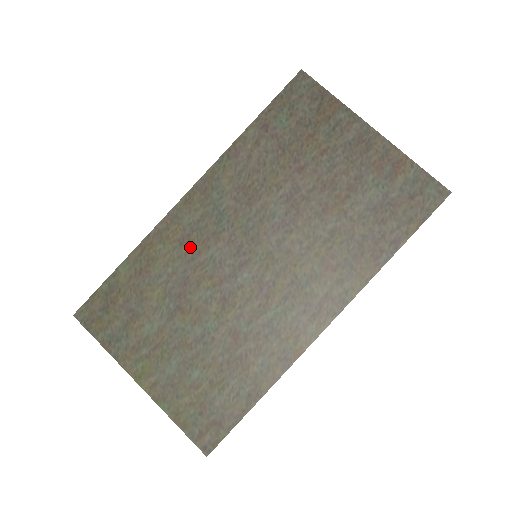
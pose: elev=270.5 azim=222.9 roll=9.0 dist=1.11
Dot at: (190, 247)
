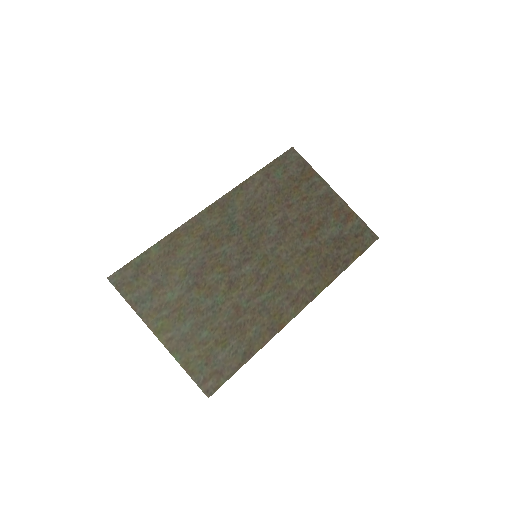
Dot at: (209, 242)
